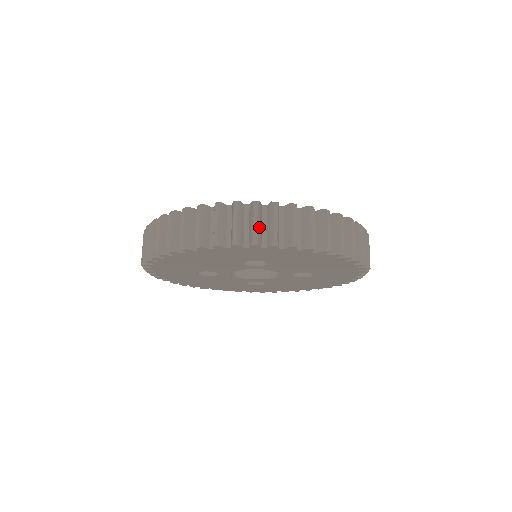
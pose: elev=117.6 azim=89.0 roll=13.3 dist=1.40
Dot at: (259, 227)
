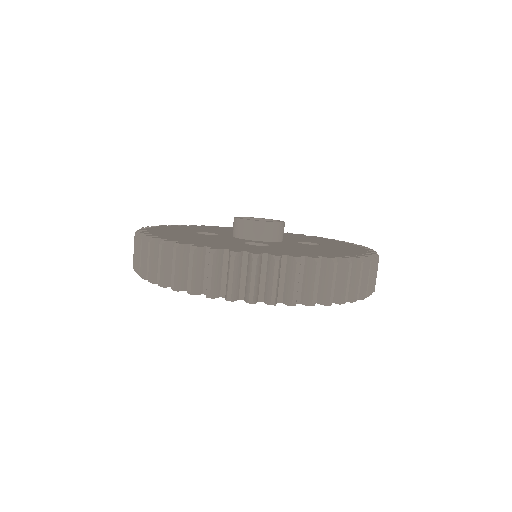
Dot at: (257, 283)
